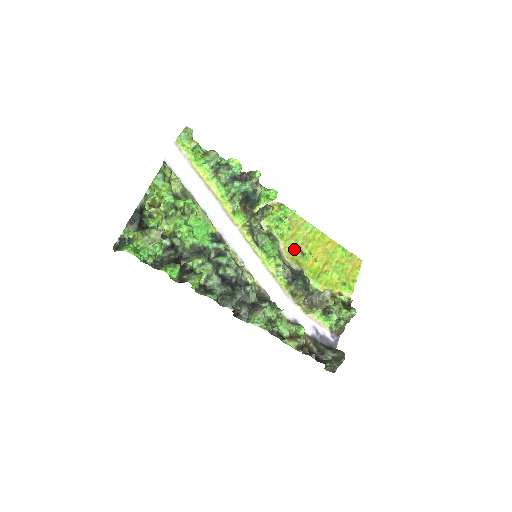
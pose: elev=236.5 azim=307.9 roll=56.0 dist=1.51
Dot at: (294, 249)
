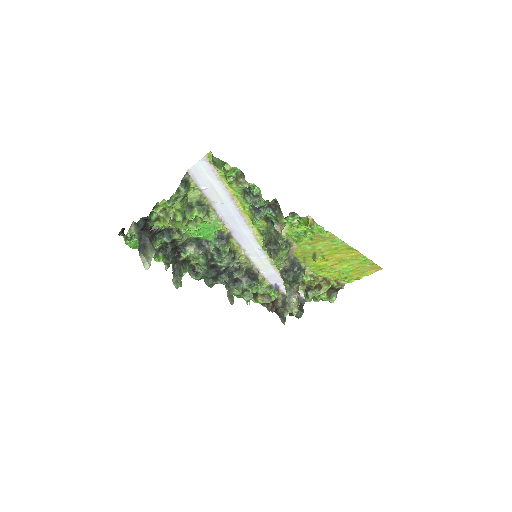
Dot at: (307, 251)
